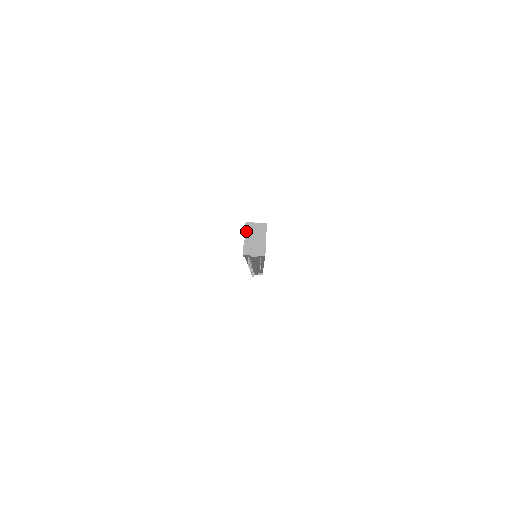
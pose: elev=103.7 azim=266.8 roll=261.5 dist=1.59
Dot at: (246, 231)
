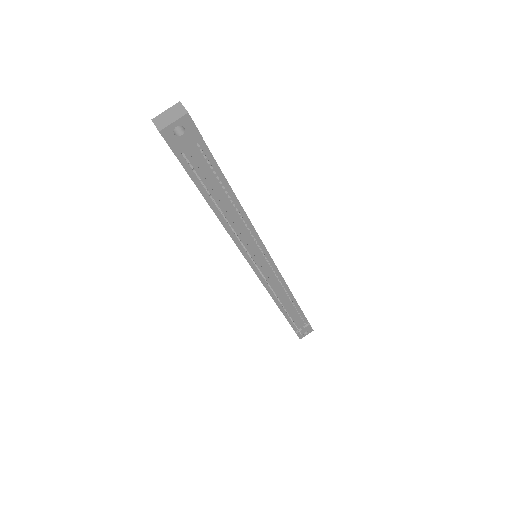
Dot at: occluded
